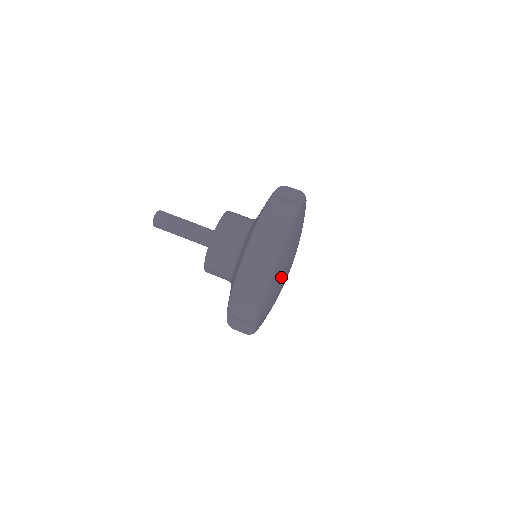
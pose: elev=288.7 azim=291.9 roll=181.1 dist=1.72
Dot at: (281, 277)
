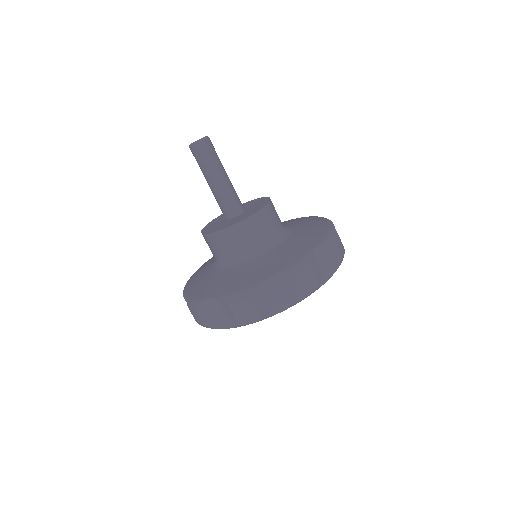
Dot at: occluded
